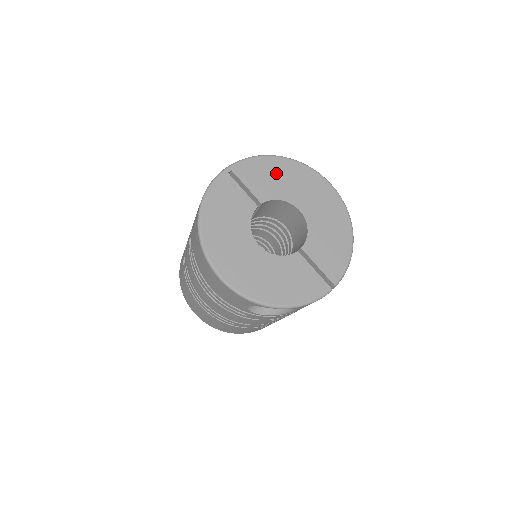
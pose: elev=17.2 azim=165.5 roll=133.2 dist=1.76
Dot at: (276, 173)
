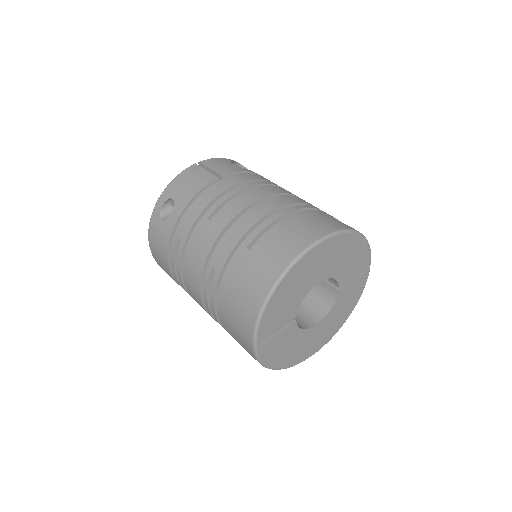
Dot at: (283, 300)
